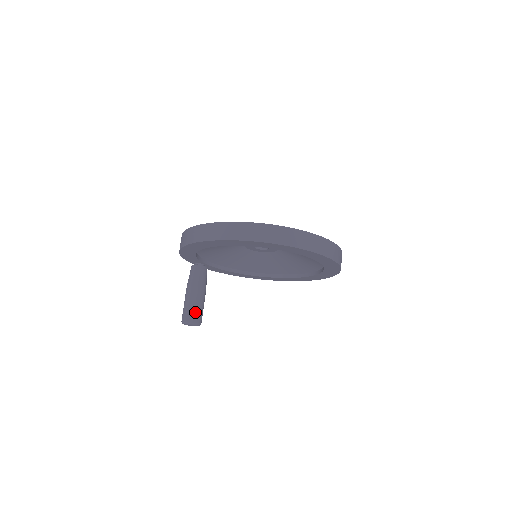
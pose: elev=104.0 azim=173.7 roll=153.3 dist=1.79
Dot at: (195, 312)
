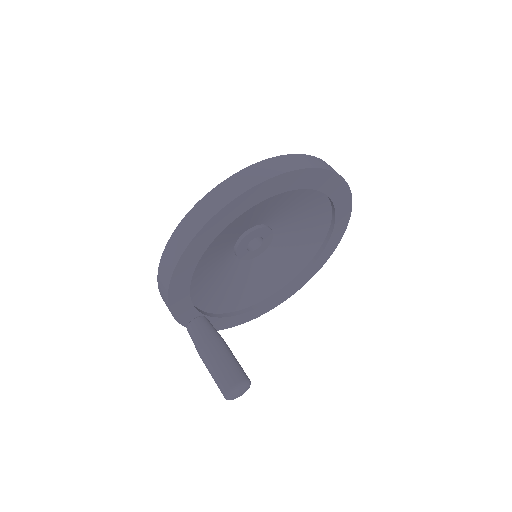
Dot at: (234, 369)
